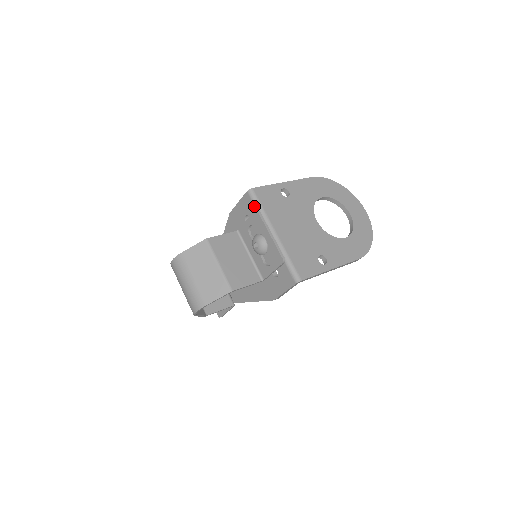
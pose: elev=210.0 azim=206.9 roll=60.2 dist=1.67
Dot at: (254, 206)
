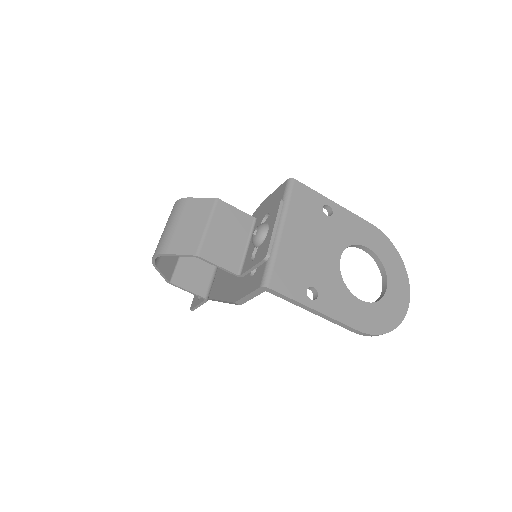
Dot at: (283, 195)
